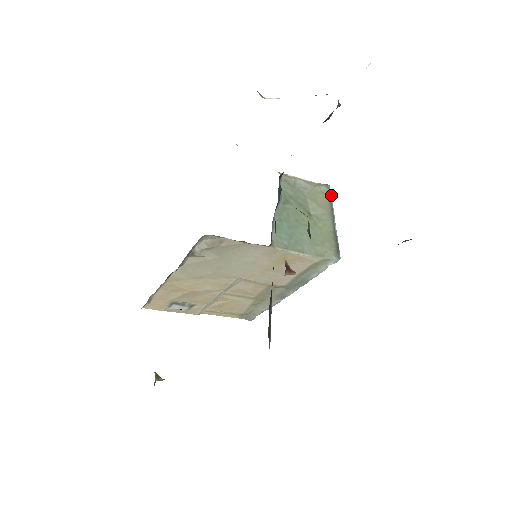
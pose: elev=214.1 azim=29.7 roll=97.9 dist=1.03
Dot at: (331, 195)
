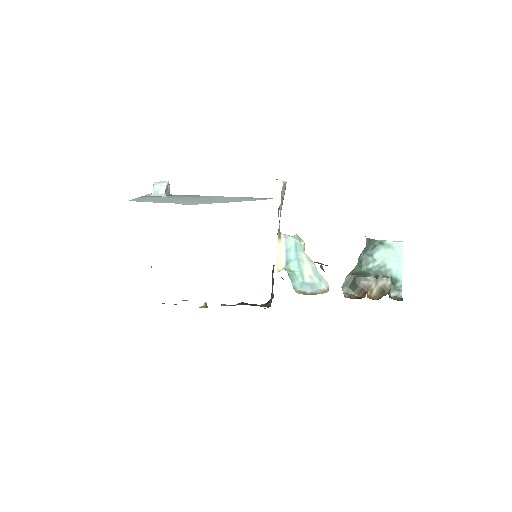
Dot at: occluded
